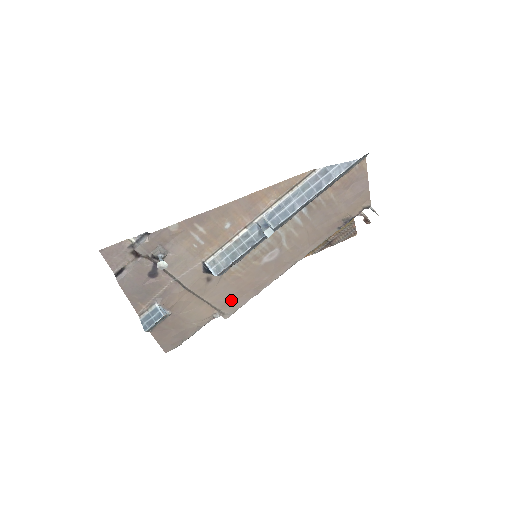
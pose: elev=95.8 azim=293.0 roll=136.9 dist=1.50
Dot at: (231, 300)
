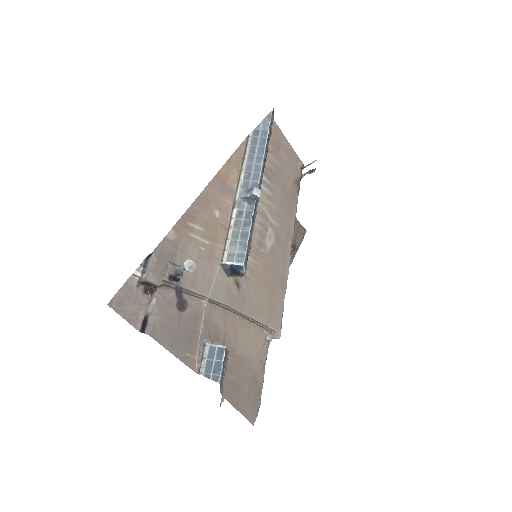
Dot at: (270, 308)
